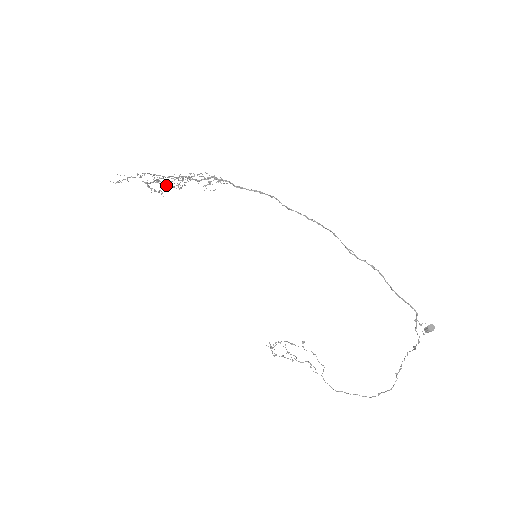
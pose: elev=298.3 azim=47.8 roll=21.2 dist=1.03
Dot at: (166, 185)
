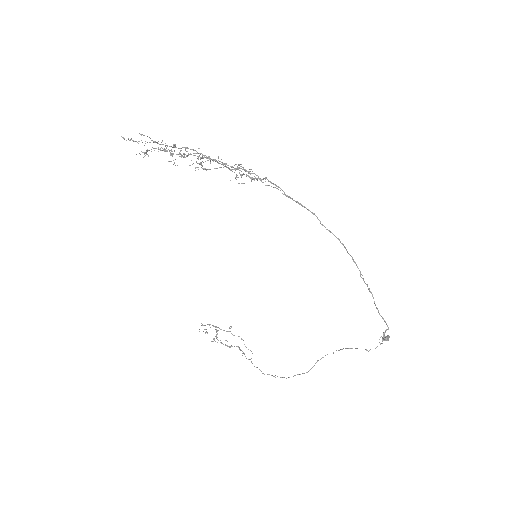
Dot at: occluded
